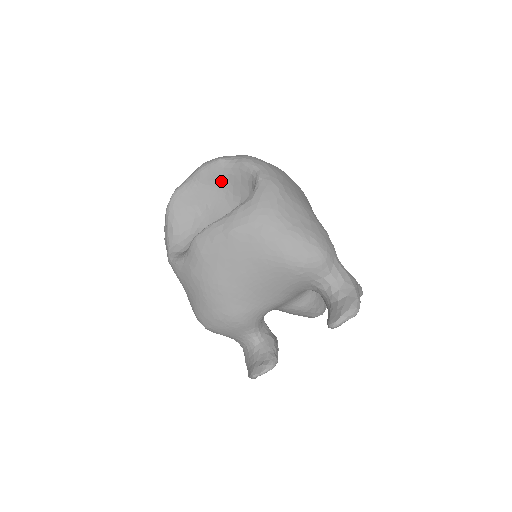
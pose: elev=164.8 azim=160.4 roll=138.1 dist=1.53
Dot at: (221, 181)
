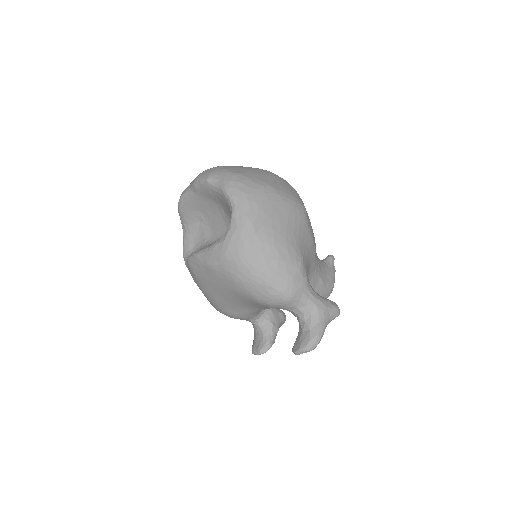
Dot at: (213, 198)
